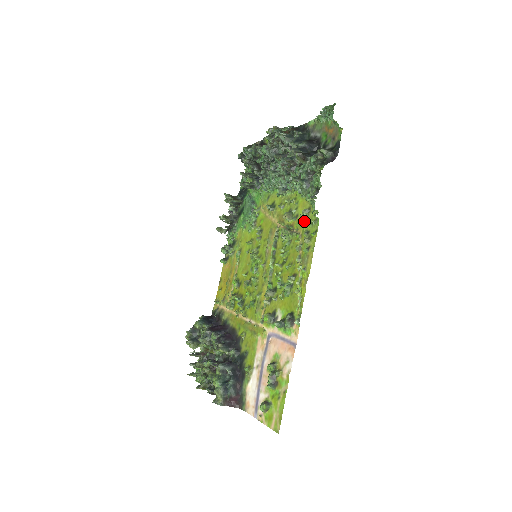
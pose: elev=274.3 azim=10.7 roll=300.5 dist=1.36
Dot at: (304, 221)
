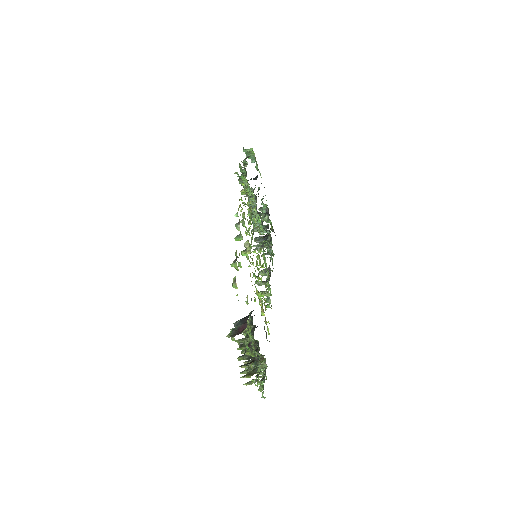
Dot at: occluded
